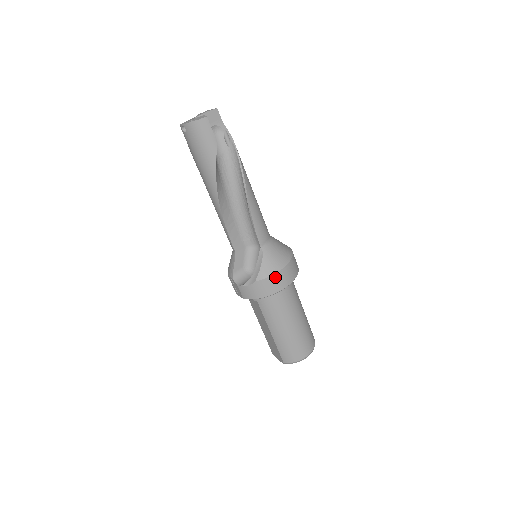
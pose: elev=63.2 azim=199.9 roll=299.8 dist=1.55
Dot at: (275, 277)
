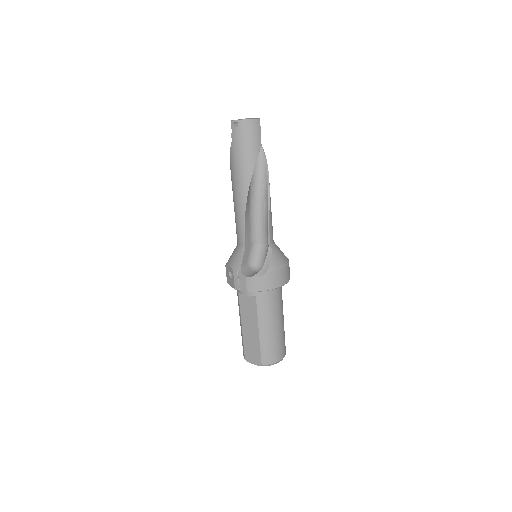
Dot at: (281, 272)
